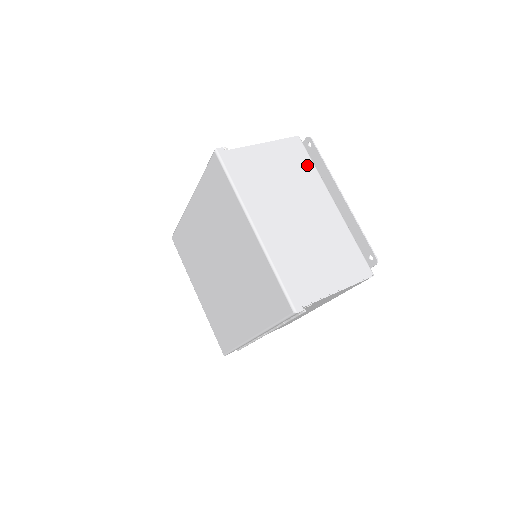
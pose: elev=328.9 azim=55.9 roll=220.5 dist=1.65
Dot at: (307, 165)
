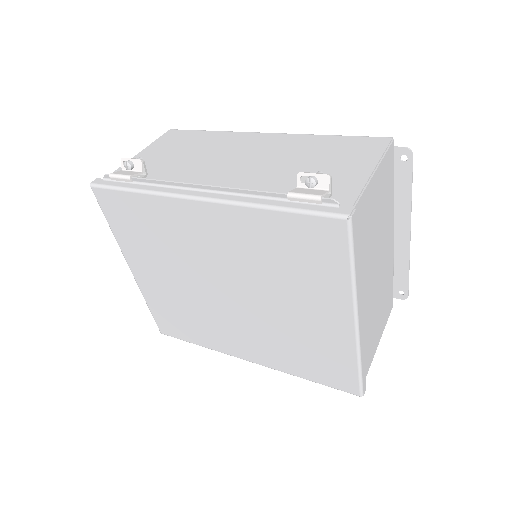
Dot at: (391, 188)
